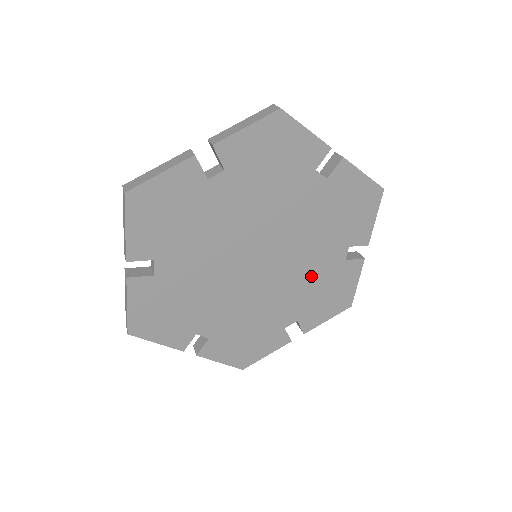
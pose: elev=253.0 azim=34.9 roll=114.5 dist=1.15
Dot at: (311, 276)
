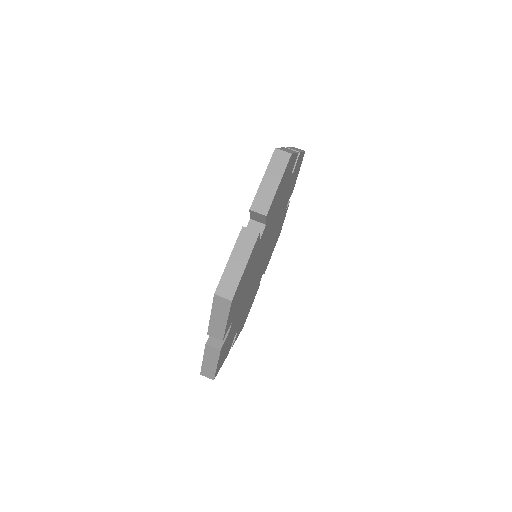
Dot at: (283, 204)
